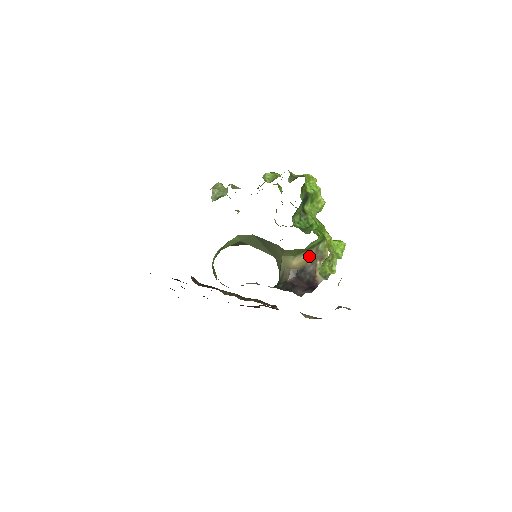
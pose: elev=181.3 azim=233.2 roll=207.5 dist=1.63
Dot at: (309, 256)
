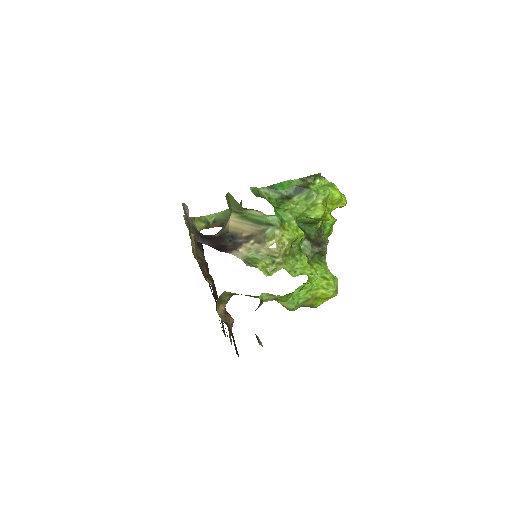
Dot at: (249, 229)
